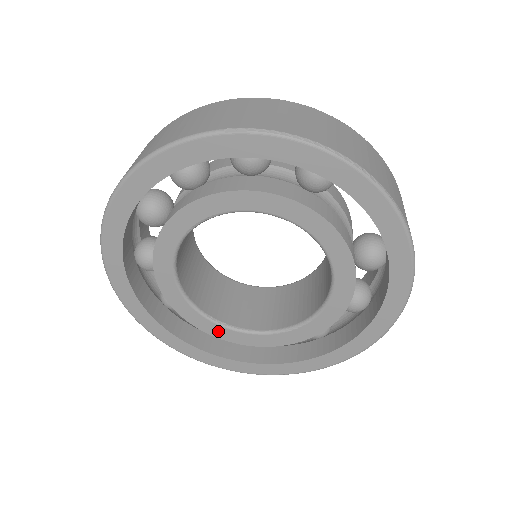
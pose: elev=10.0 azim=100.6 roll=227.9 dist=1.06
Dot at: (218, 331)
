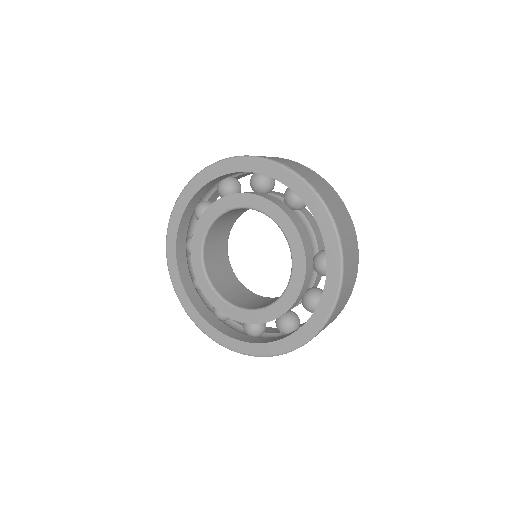
Dot at: (218, 303)
